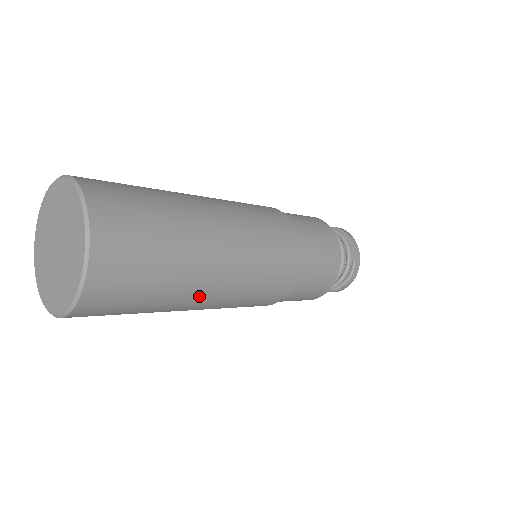
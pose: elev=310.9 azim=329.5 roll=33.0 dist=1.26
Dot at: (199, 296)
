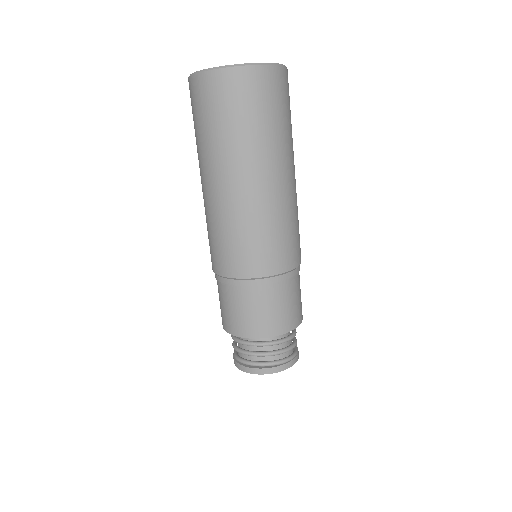
Dot at: (290, 168)
